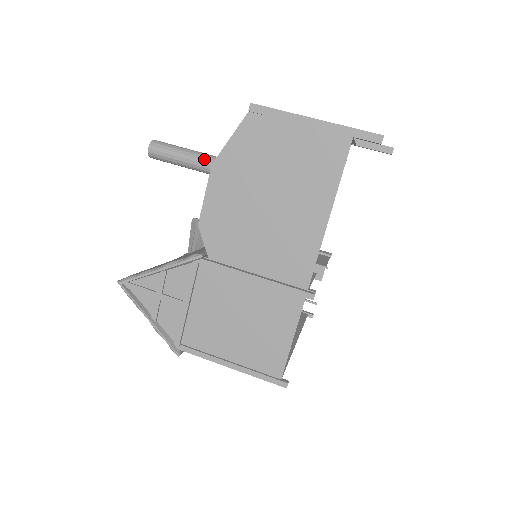
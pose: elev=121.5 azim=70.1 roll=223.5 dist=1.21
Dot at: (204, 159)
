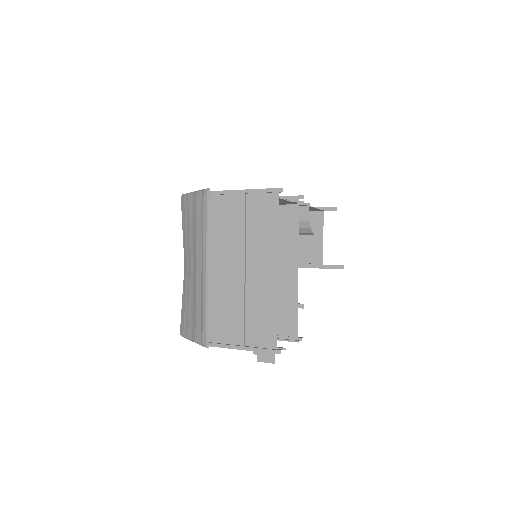
Dot at: occluded
